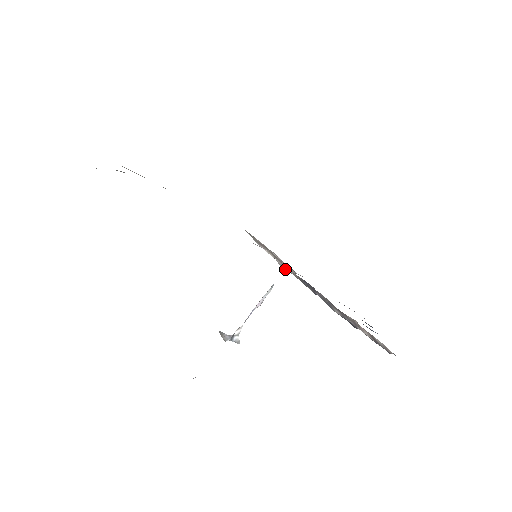
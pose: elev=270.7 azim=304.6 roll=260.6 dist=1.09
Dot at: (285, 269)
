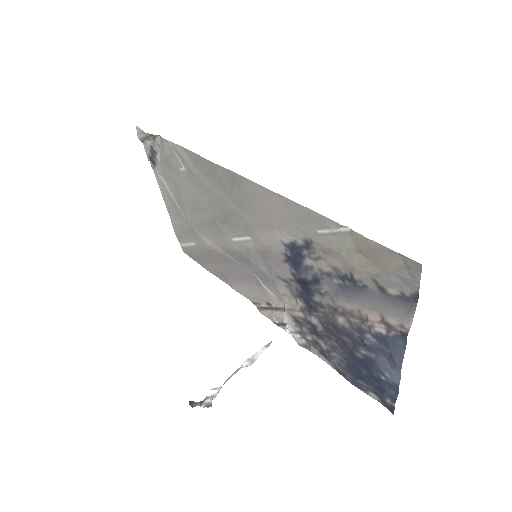
Dot at: (287, 325)
